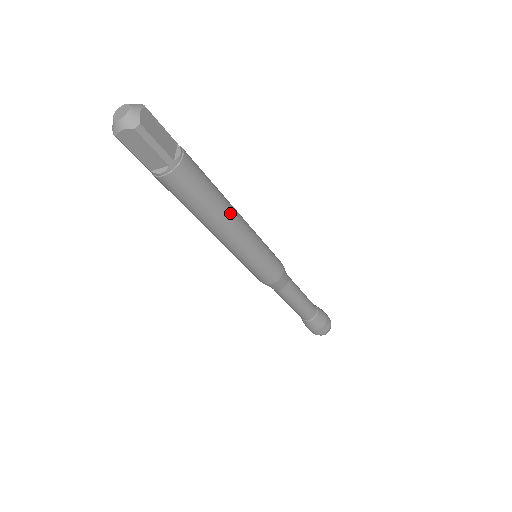
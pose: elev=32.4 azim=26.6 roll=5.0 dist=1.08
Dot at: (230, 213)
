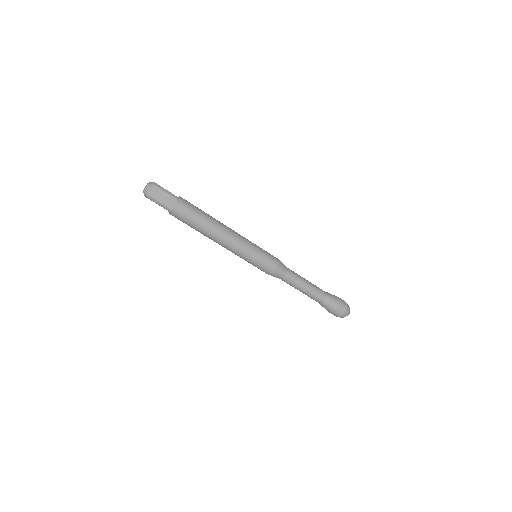
Dot at: (221, 223)
